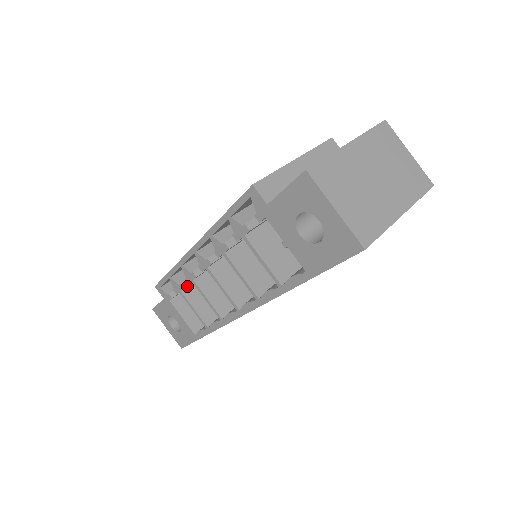
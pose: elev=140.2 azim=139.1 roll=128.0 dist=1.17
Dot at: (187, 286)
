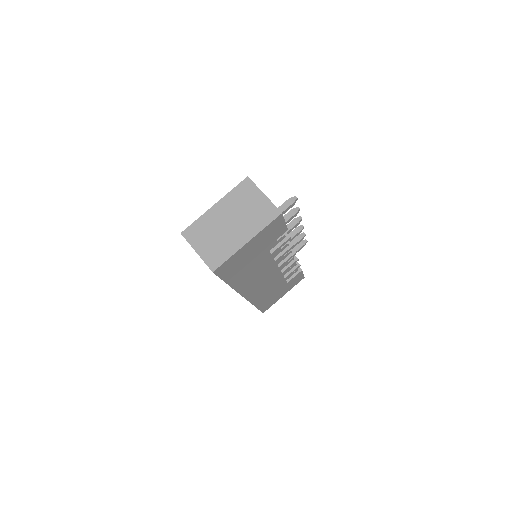
Dot at: occluded
